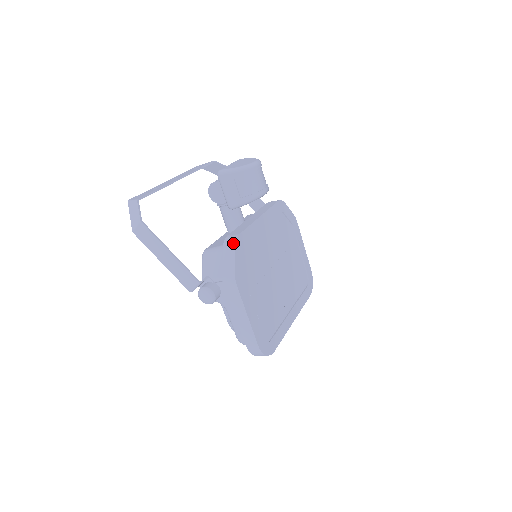
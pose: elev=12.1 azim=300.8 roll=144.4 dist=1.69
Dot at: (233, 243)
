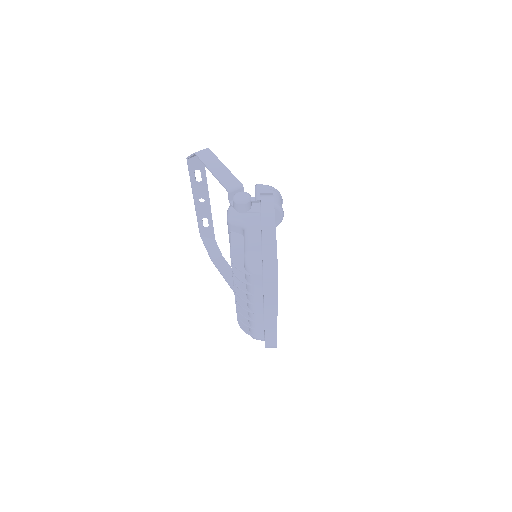
Dot at: occluded
